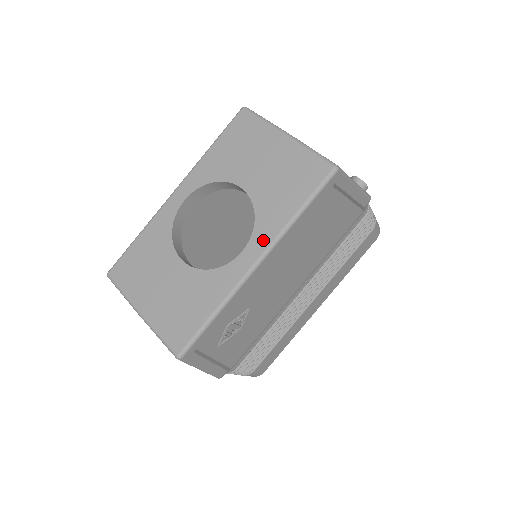
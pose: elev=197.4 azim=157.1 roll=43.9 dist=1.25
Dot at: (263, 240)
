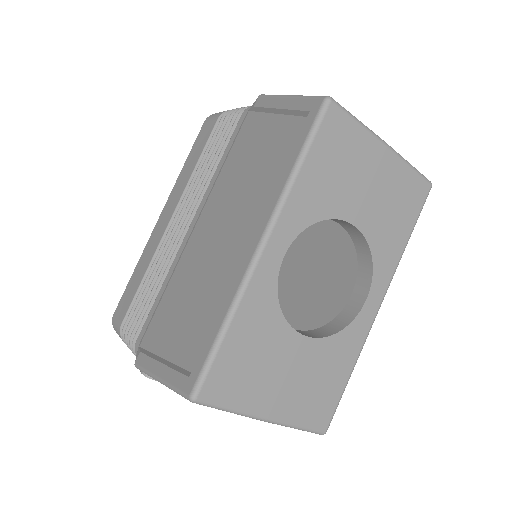
Dot at: (384, 281)
